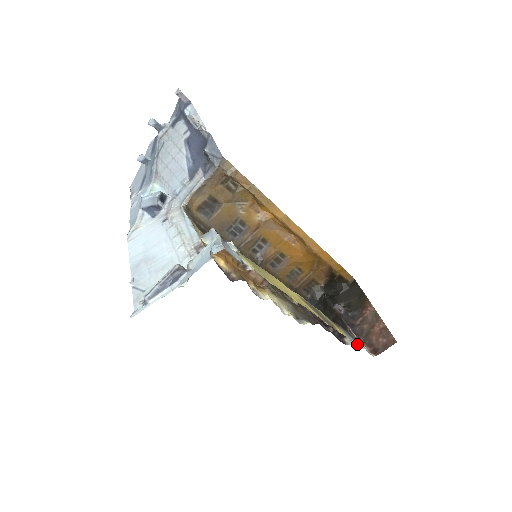
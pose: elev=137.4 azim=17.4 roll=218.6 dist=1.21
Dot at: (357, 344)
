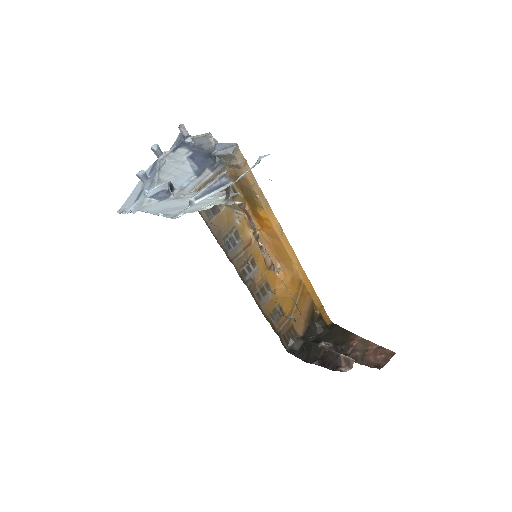
Dot at: occluded
